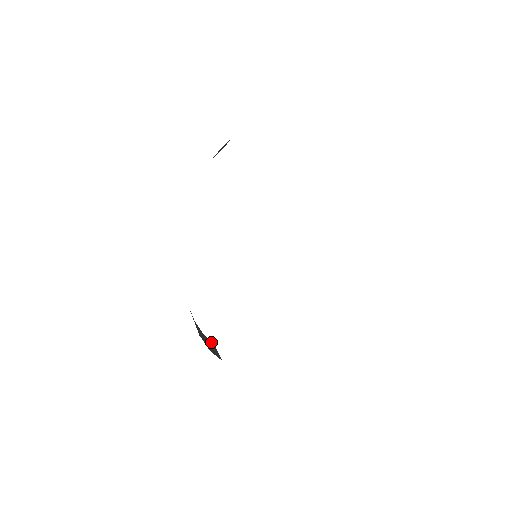
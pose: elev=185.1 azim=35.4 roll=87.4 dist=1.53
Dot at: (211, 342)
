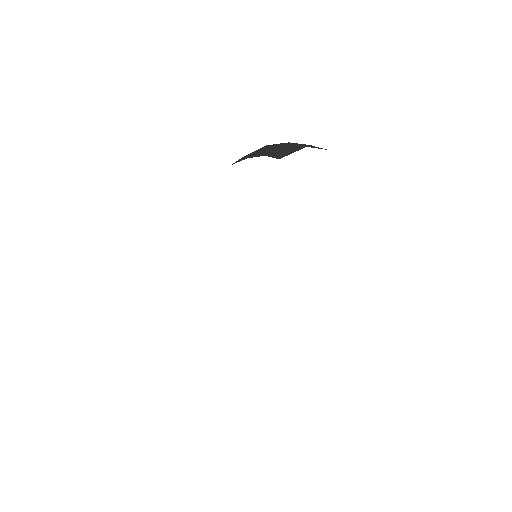
Dot at: occluded
